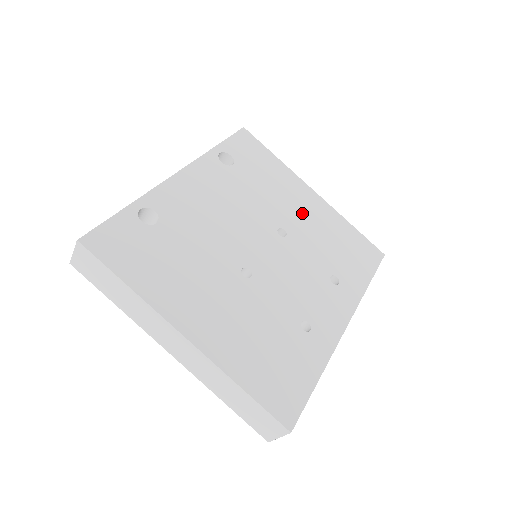
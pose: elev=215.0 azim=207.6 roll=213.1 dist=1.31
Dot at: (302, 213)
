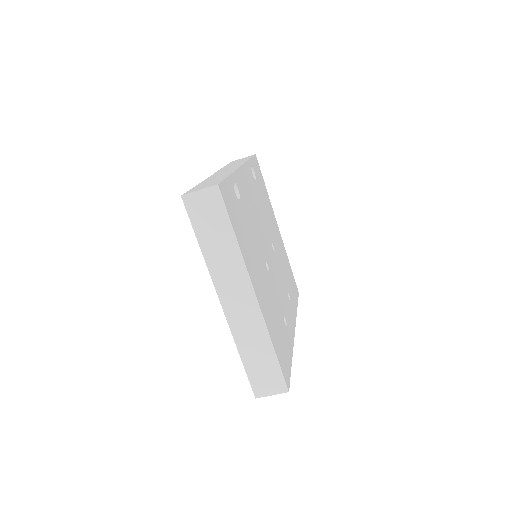
Dot at: (277, 239)
